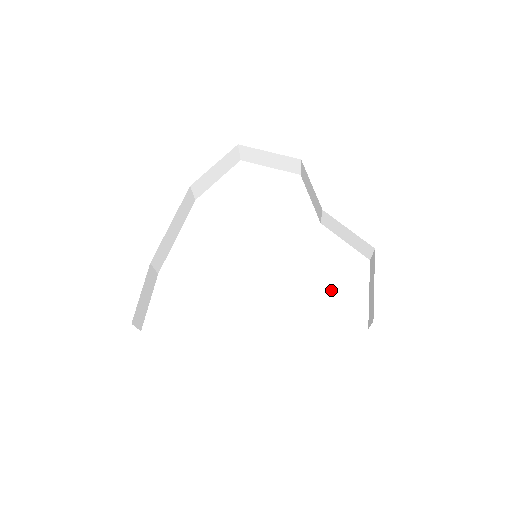
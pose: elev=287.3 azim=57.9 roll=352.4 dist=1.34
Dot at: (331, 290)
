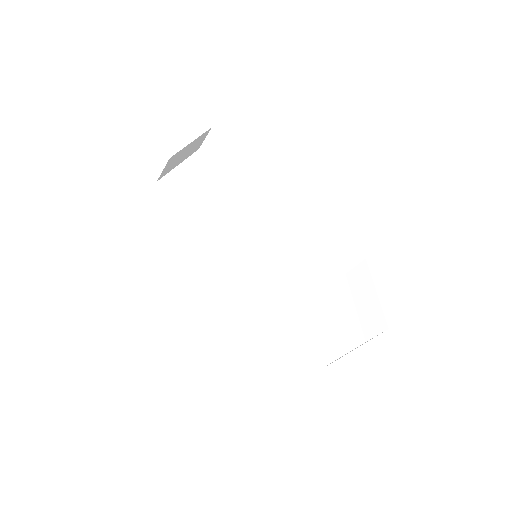
Dot at: (325, 301)
